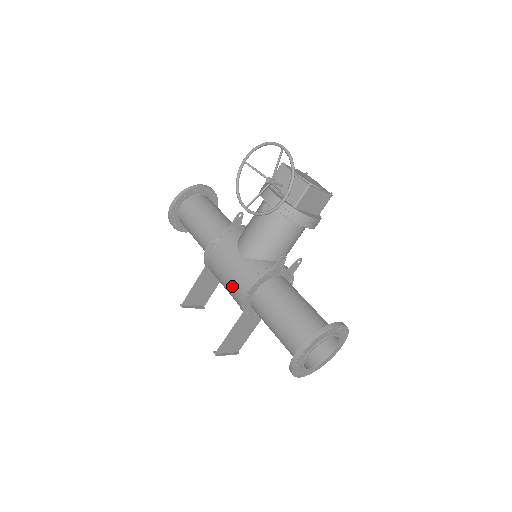
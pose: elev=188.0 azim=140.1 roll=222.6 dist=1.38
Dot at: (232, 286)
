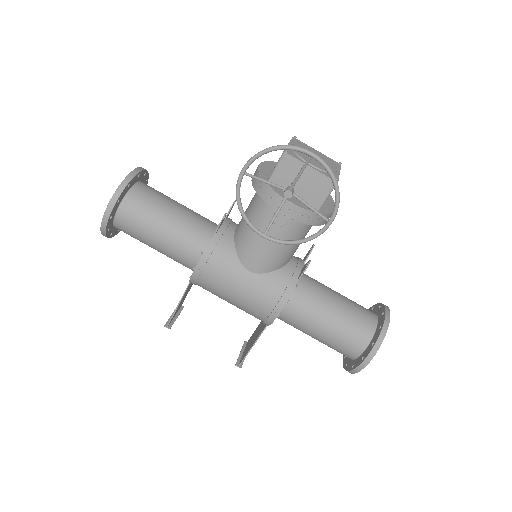
Dot at: (250, 308)
